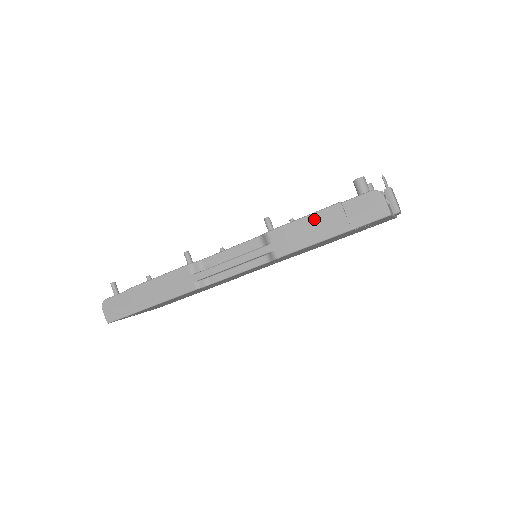
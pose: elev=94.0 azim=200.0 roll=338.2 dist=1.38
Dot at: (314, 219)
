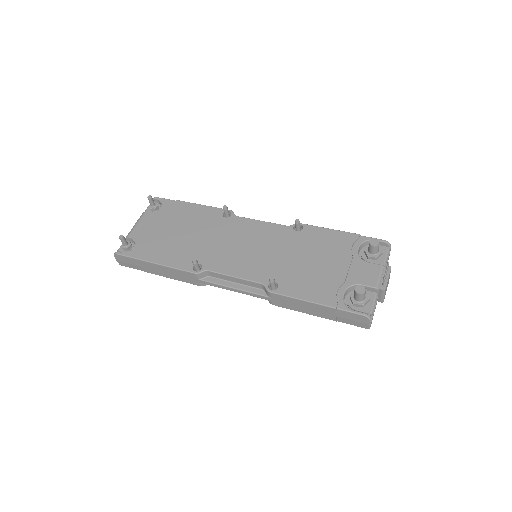
Dot at: (310, 305)
